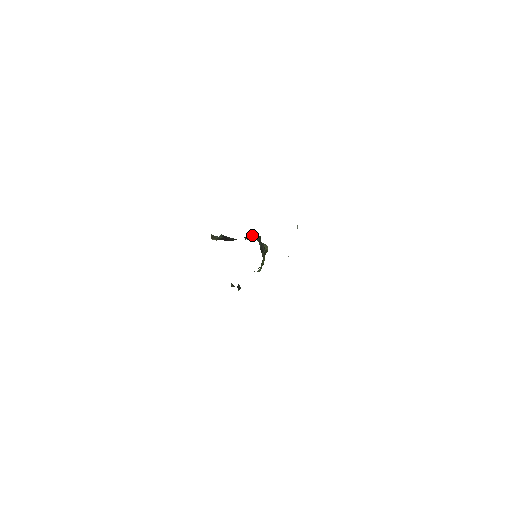
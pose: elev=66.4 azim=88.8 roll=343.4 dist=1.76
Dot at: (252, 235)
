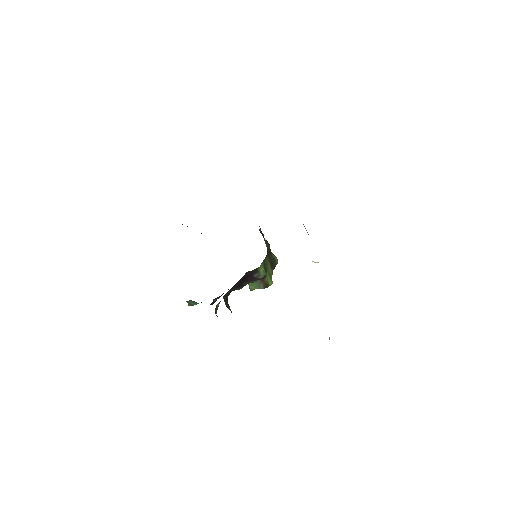
Dot at: occluded
